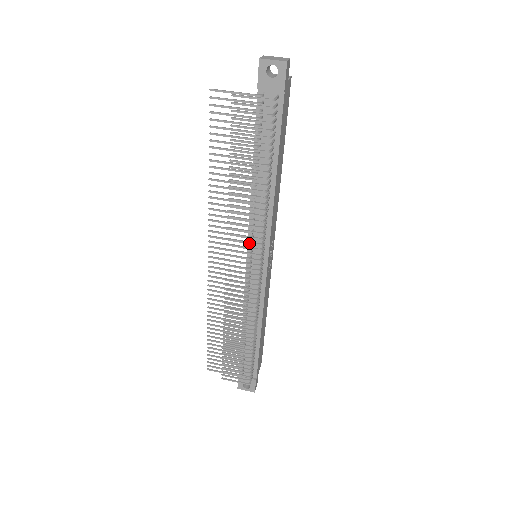
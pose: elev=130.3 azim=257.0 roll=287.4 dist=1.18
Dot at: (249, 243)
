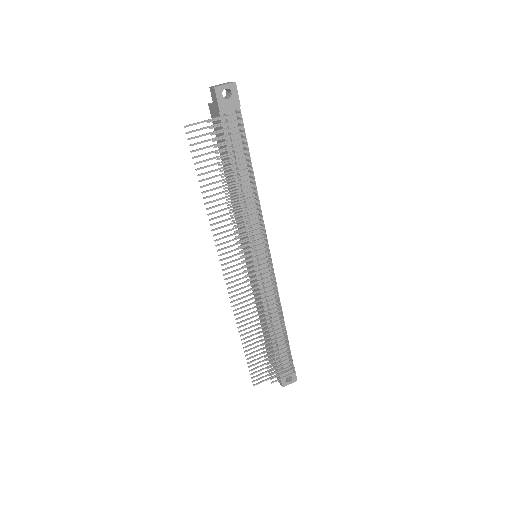
Dot at: occluded
